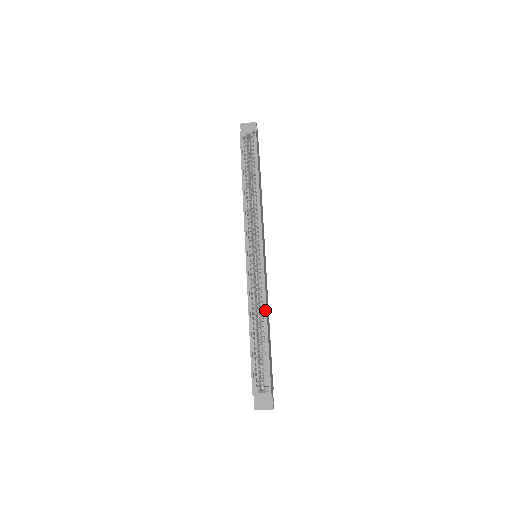
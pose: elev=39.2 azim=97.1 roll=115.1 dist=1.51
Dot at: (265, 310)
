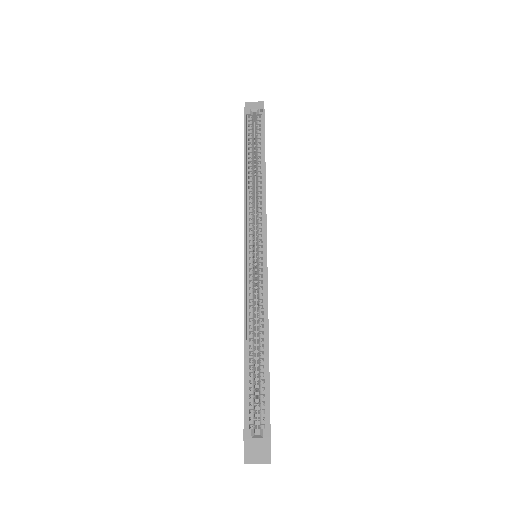
Dot at: (266, 323)
